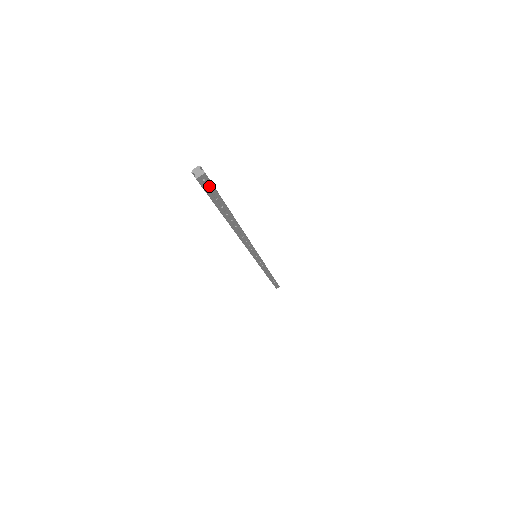
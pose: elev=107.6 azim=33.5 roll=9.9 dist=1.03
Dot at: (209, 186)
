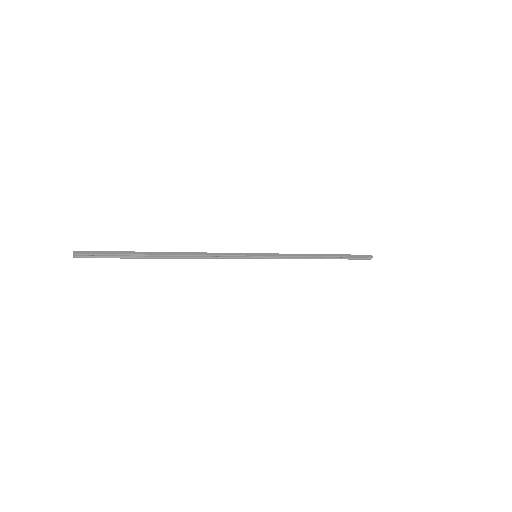
Dot at: (91, 257)
